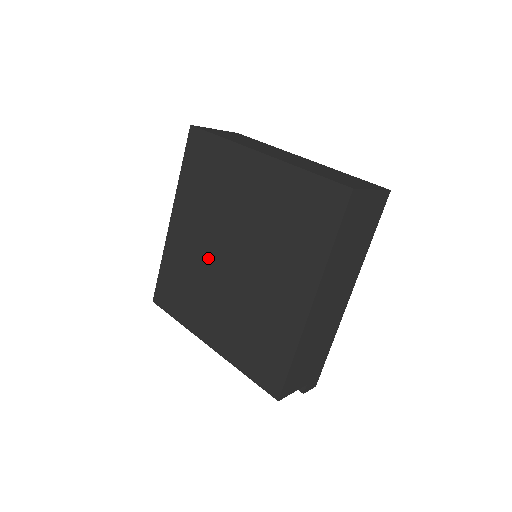
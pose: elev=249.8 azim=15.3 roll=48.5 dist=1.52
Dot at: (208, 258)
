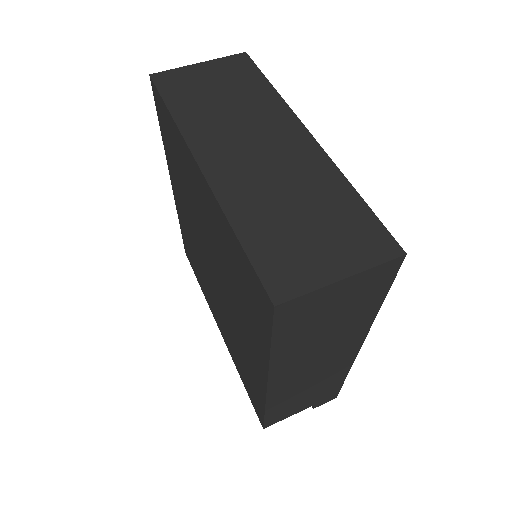
Dot at: (199, 252)
